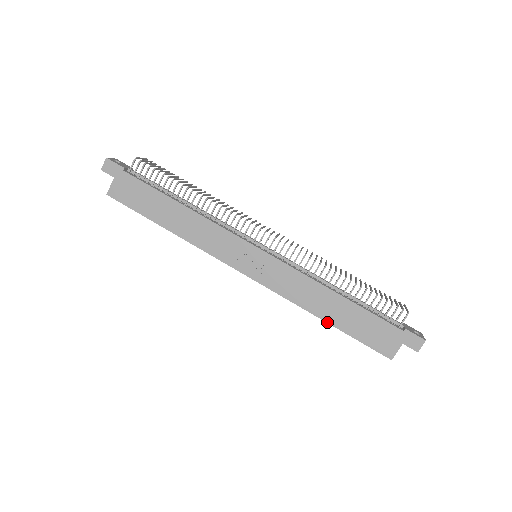
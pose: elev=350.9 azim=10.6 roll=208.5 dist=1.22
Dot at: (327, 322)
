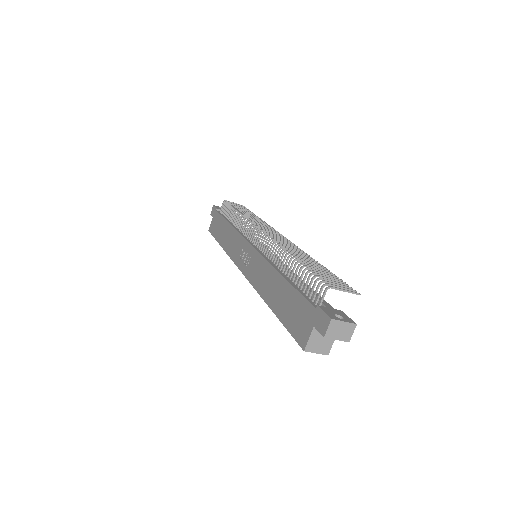
Dot at: (271, 308)
